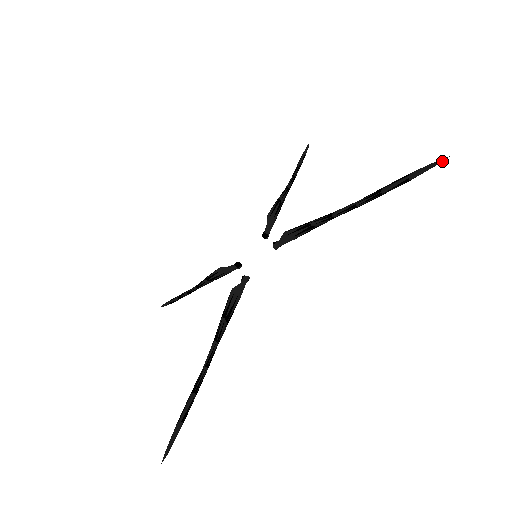
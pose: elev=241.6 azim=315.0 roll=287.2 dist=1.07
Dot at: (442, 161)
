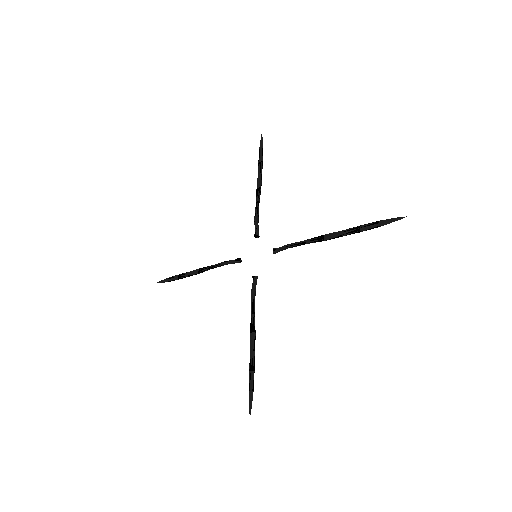
Dot at: (402, 218)
